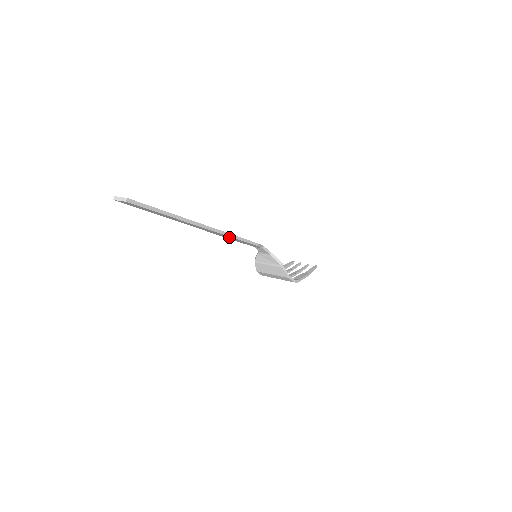
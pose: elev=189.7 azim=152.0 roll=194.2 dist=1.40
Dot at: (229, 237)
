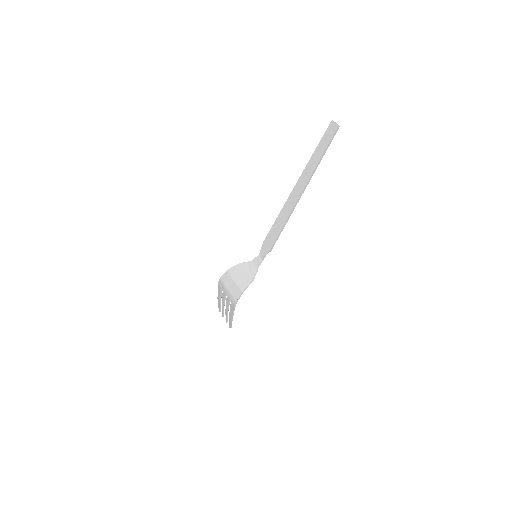
Dot at: (282, 221)
